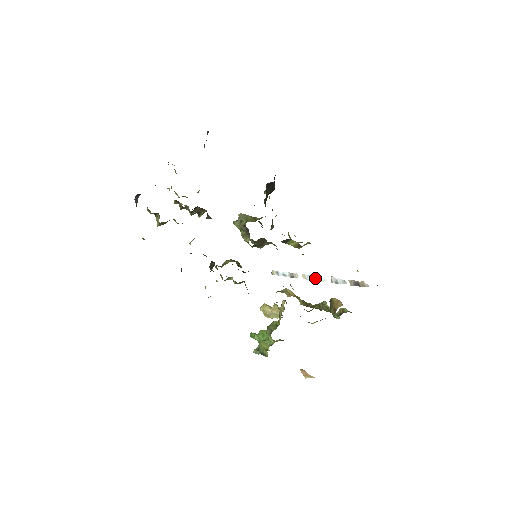
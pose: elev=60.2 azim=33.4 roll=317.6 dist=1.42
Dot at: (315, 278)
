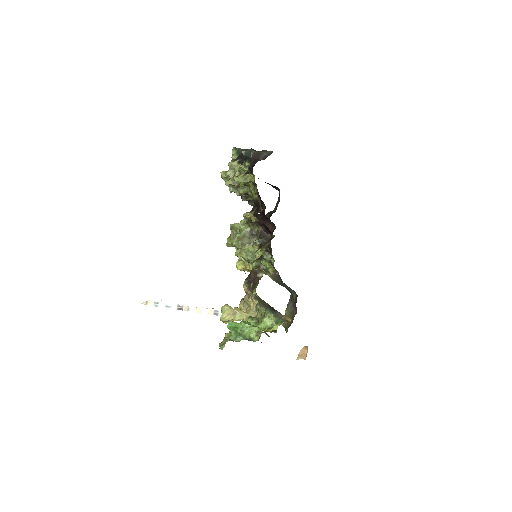
Dot at: (214, 312)
